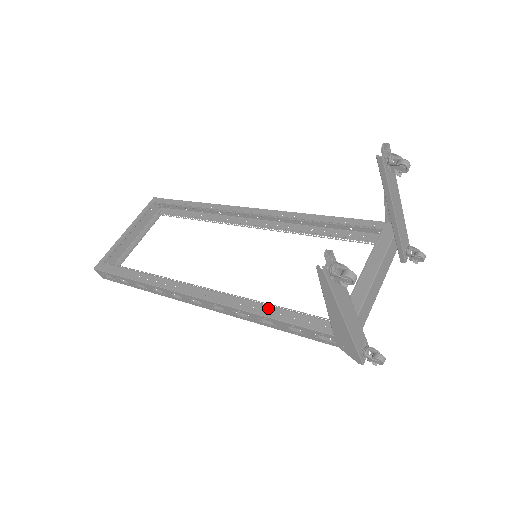
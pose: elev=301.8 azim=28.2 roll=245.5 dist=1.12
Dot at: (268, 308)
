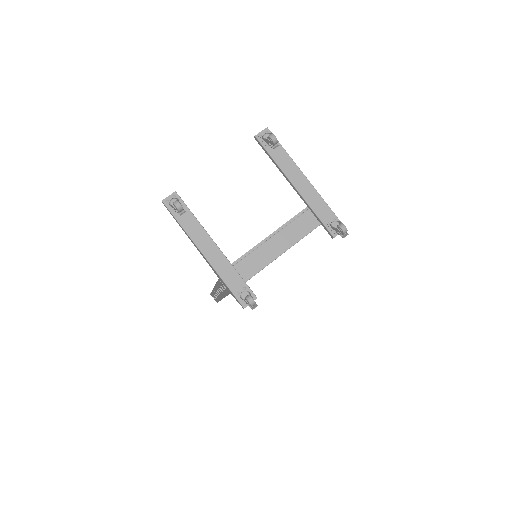
Dot at: occluded
